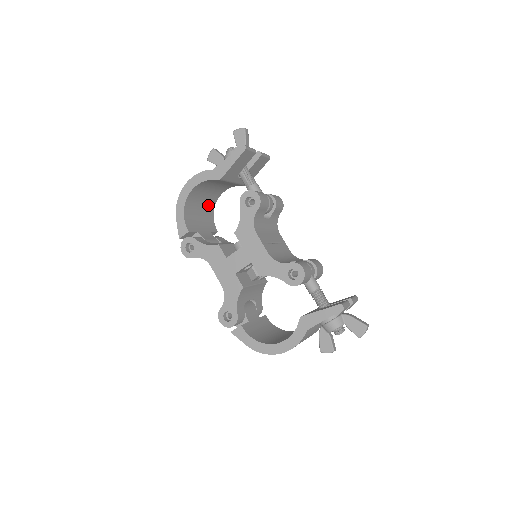
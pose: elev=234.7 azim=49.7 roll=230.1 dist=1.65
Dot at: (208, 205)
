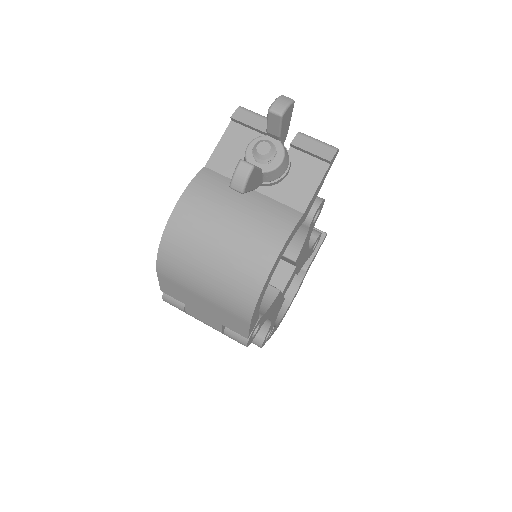
Dot at: occluded
